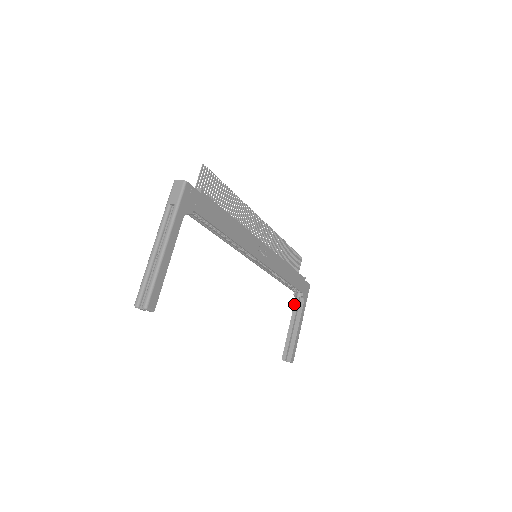
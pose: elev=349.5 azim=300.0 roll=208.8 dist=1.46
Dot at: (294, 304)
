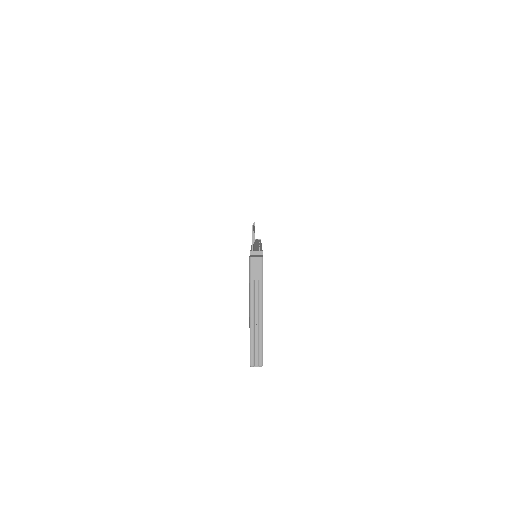
Dot at: occluded
